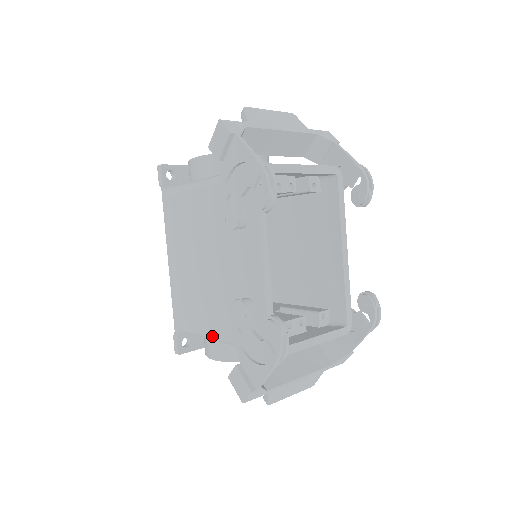
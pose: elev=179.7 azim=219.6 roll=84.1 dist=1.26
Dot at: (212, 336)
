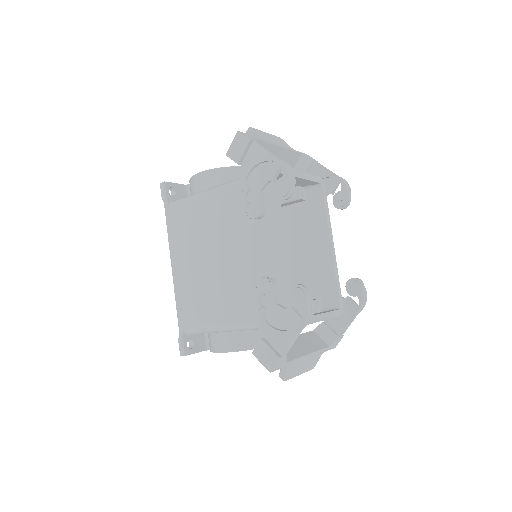
Dot at: (226, 326)
